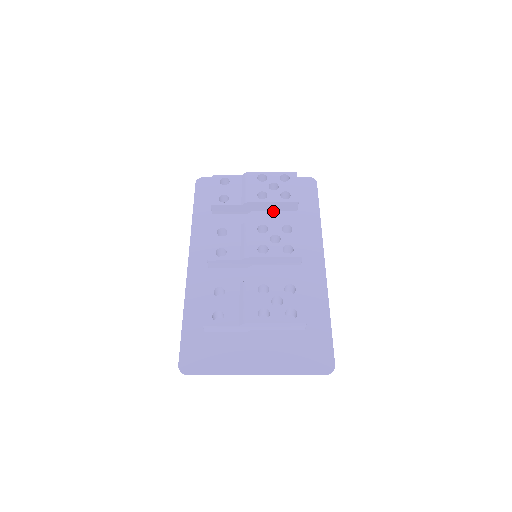
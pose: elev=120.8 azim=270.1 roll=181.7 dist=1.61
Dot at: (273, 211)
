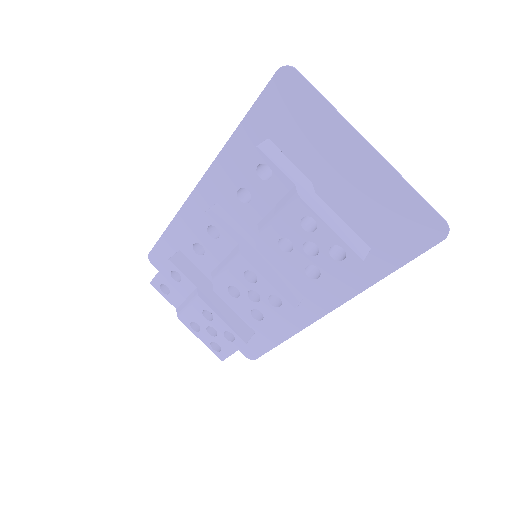
Dot at: occluded
